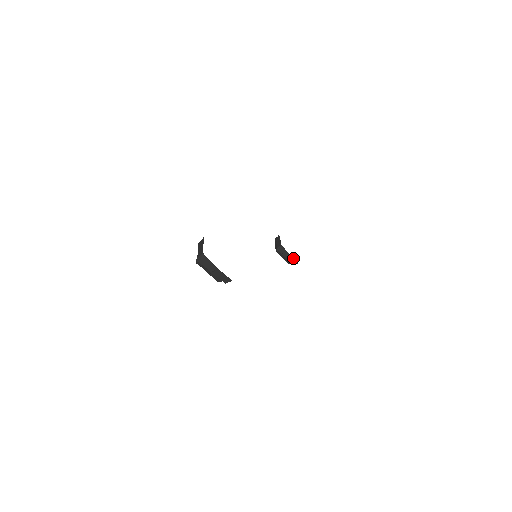
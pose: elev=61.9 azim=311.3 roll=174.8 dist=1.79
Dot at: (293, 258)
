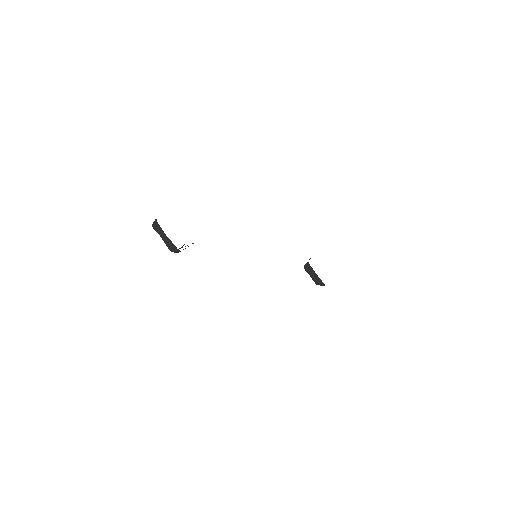
Dot at: (319, 278)
